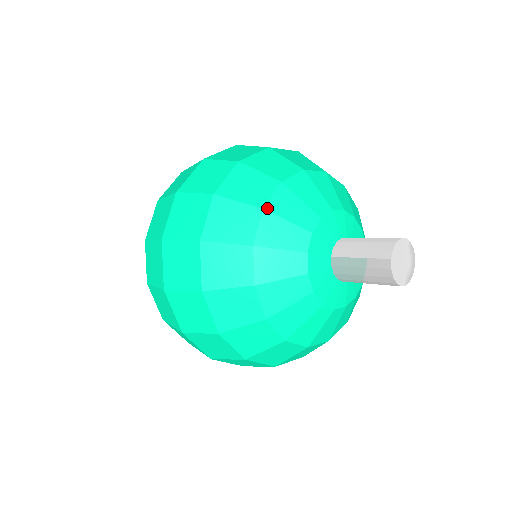
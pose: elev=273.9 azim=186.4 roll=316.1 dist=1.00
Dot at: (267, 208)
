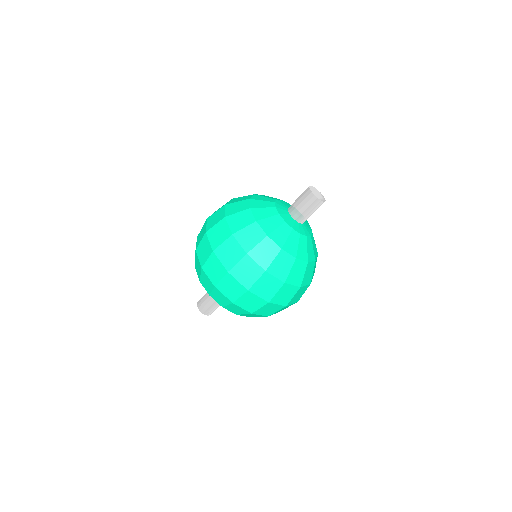
Dot at: (256, 195)
